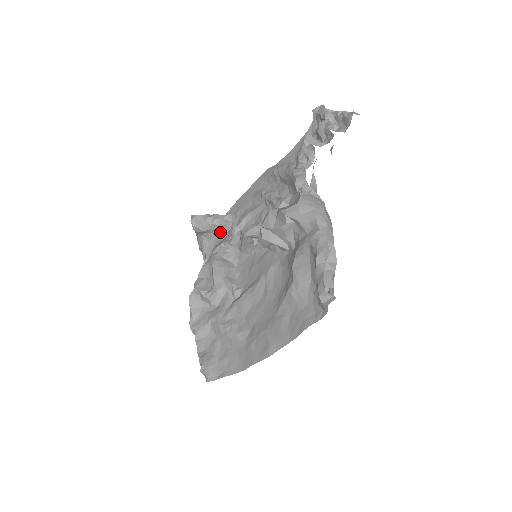
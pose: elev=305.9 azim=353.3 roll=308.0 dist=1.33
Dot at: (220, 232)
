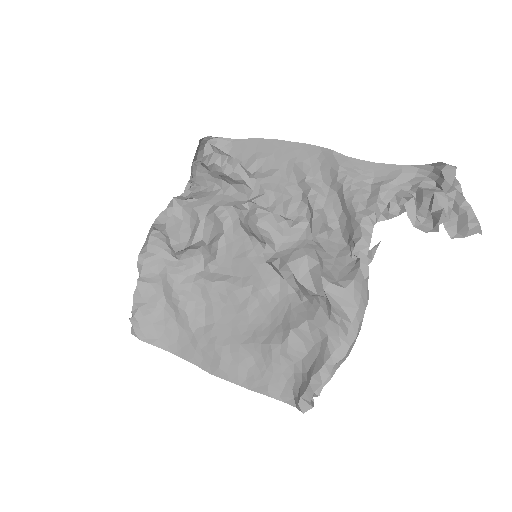
Dot at: (230, 183)
